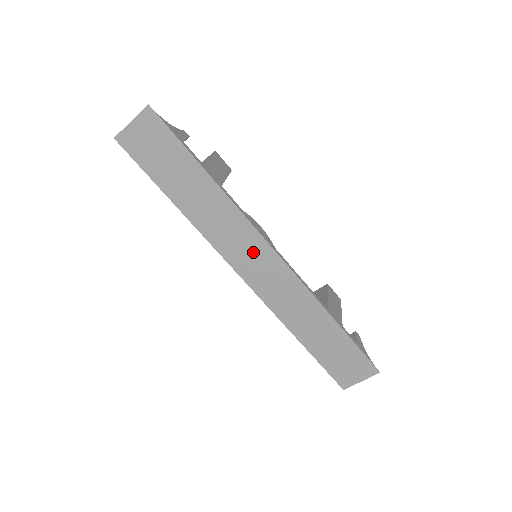
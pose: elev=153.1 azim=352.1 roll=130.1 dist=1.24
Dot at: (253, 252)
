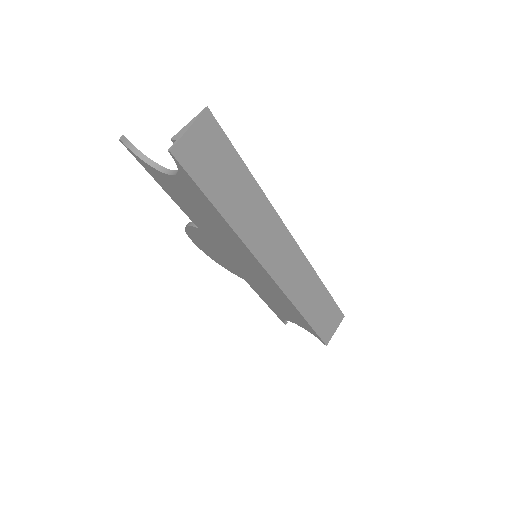
Dot at: (280, 246)
